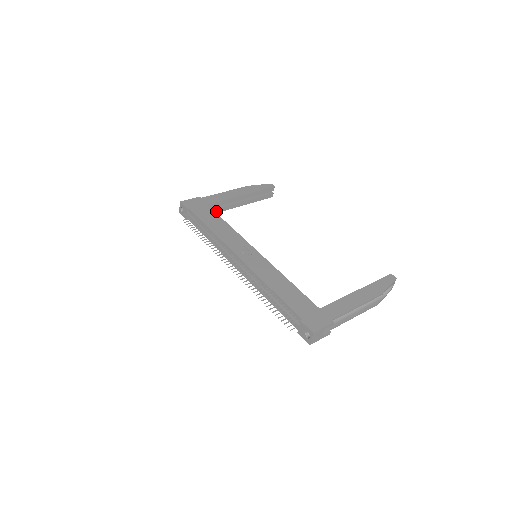
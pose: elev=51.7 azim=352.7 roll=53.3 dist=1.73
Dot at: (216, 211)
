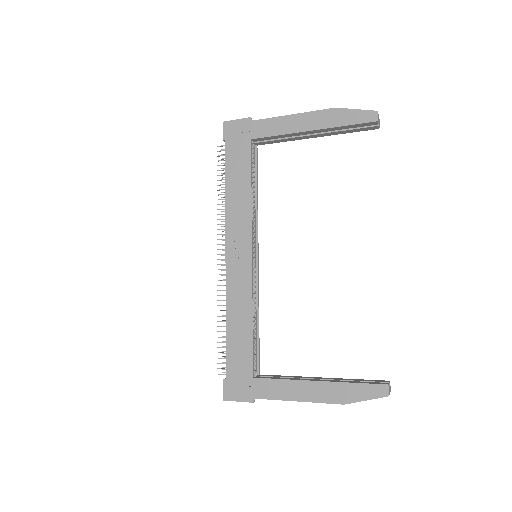
Dot at: (271, 142)
